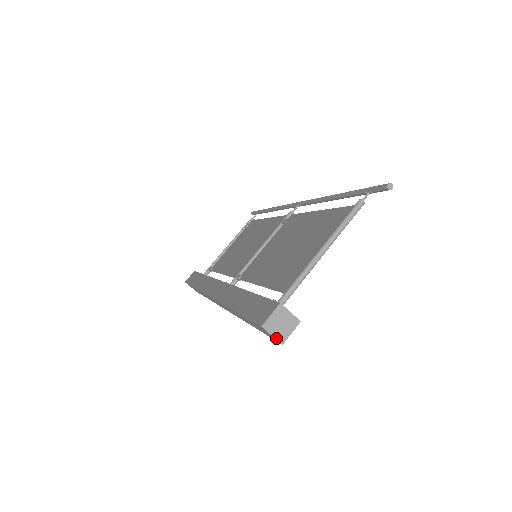
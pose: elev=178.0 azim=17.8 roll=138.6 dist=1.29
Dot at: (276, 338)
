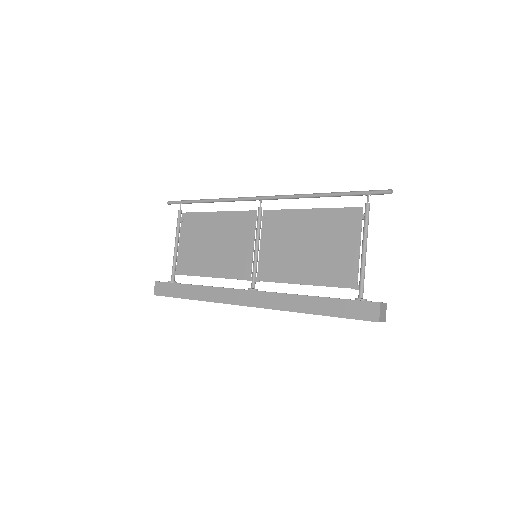
Dot at: occluded
